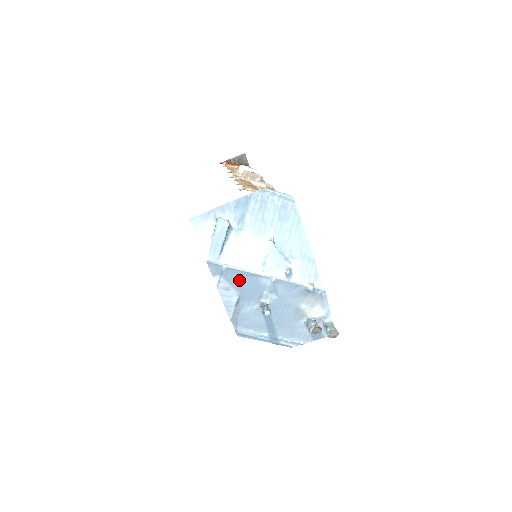
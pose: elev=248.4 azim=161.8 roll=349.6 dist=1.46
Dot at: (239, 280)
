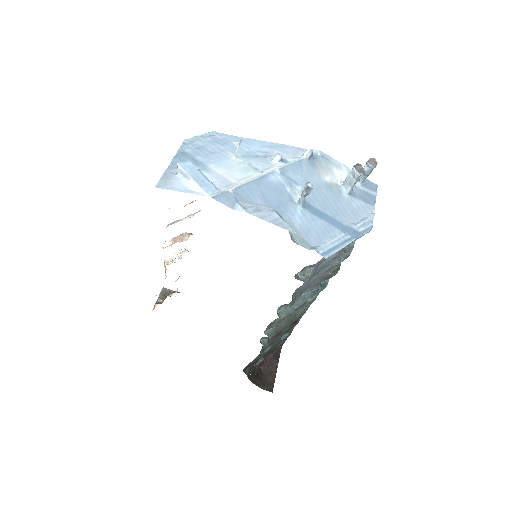
Dot at: (256, 195)
